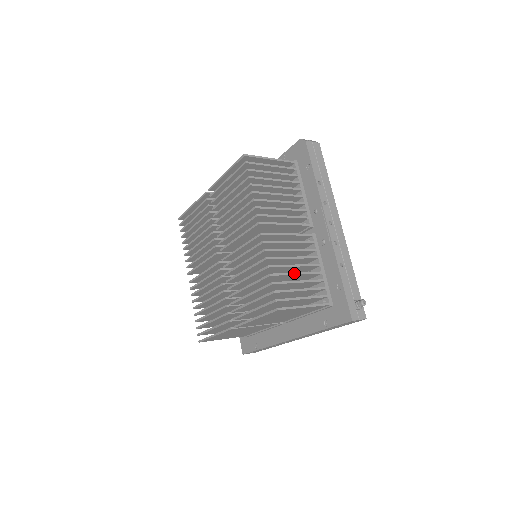
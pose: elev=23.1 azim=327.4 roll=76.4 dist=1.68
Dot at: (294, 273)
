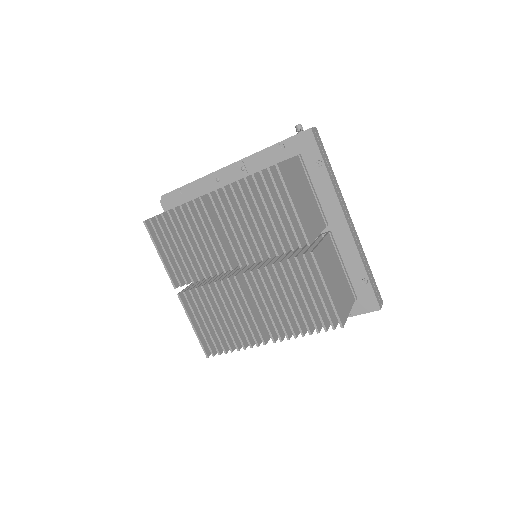
Dot at: occluded
